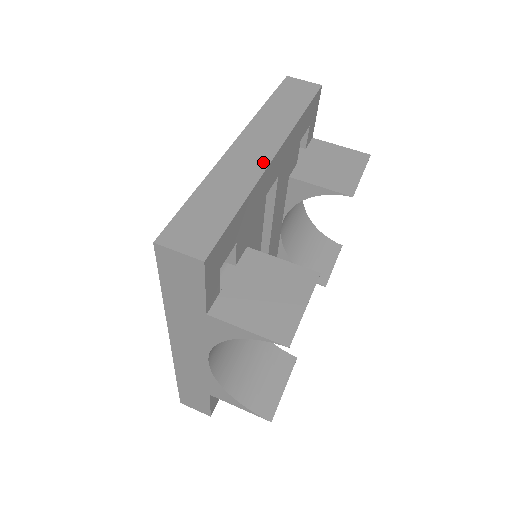
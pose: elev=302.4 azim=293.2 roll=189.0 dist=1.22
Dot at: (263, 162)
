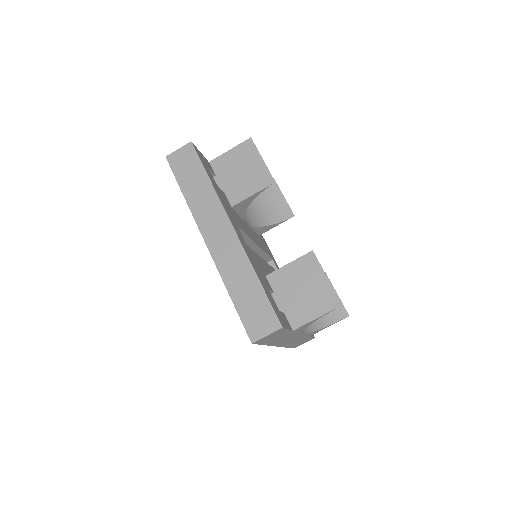
Dot at: (234, 240)
